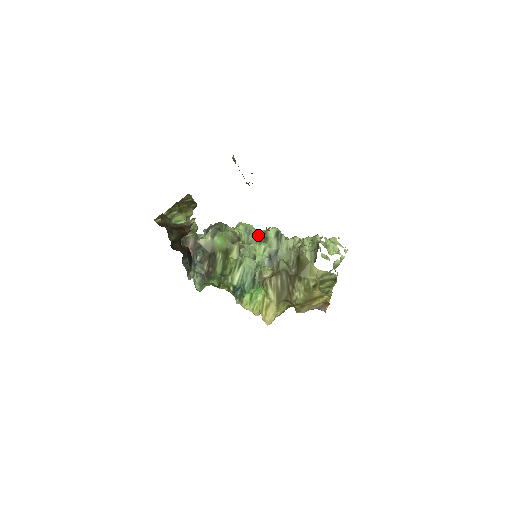
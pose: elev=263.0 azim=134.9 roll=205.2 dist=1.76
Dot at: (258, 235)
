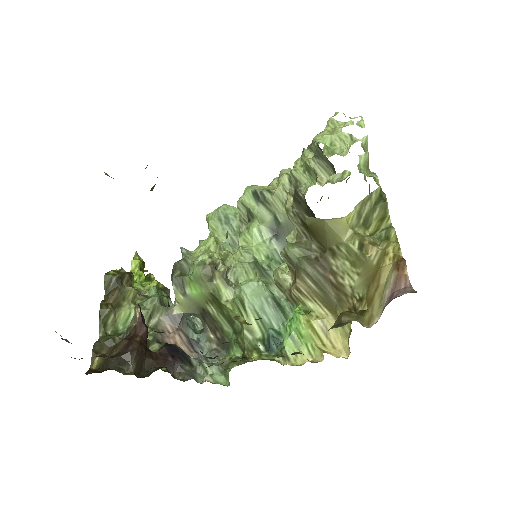
Dot at: (239, 213)
